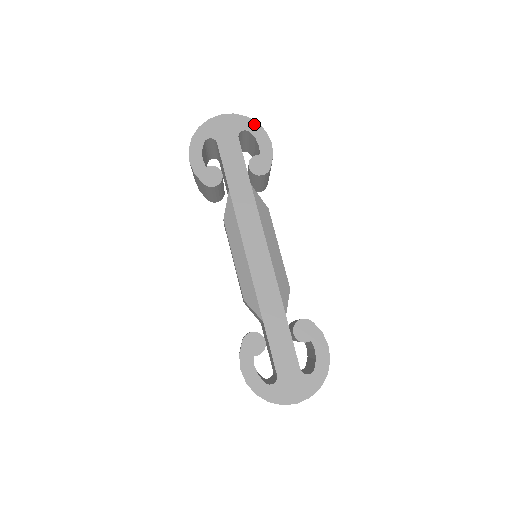
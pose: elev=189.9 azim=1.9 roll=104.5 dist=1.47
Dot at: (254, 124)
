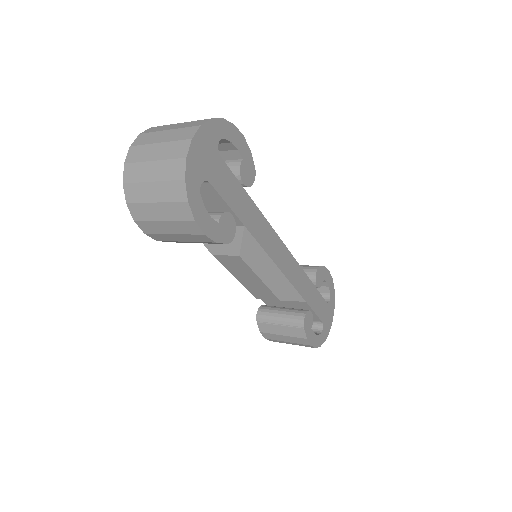
Dot at: (222, 124)
